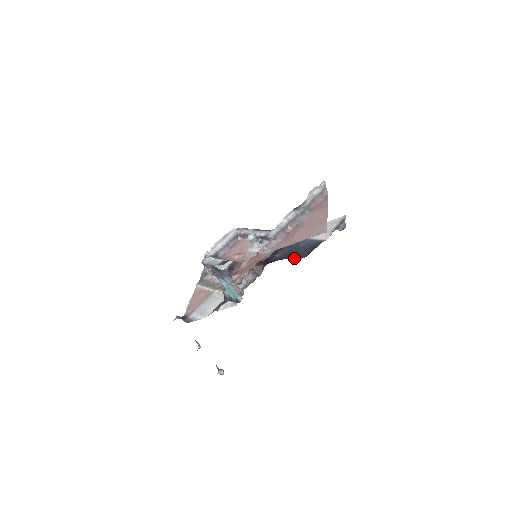
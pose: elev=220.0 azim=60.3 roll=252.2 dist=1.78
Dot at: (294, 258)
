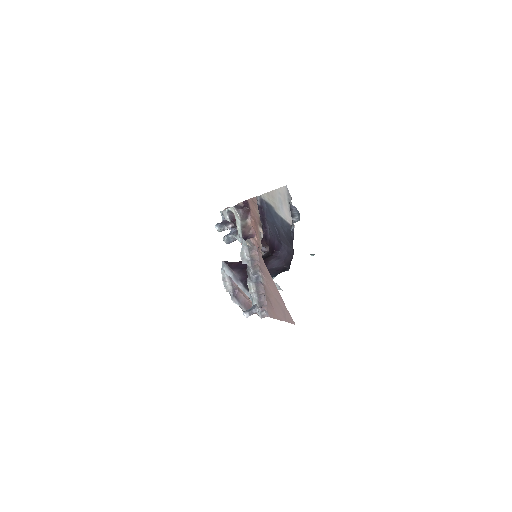
Dot at: (284, 247)
